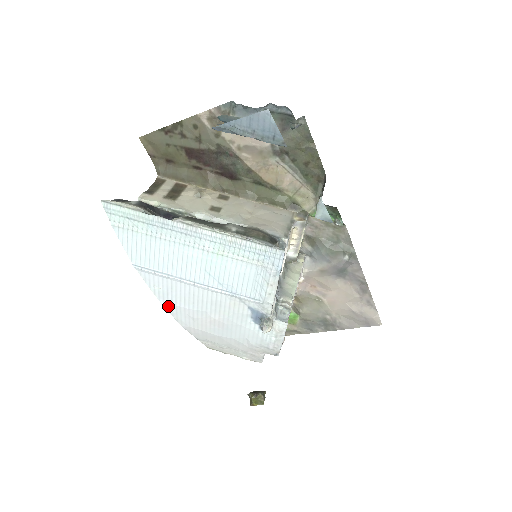
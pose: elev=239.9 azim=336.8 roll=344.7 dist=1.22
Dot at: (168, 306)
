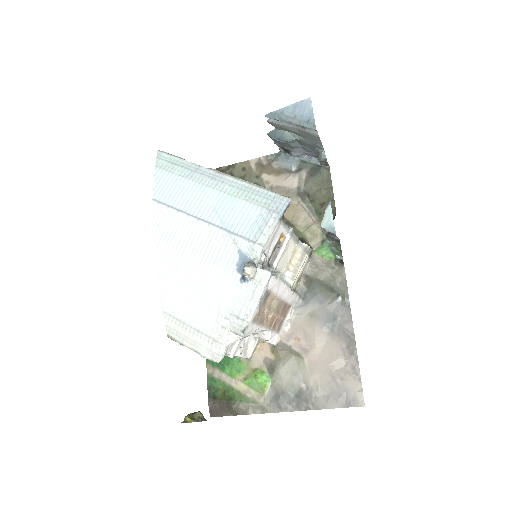
Dot at: (160, 250)
